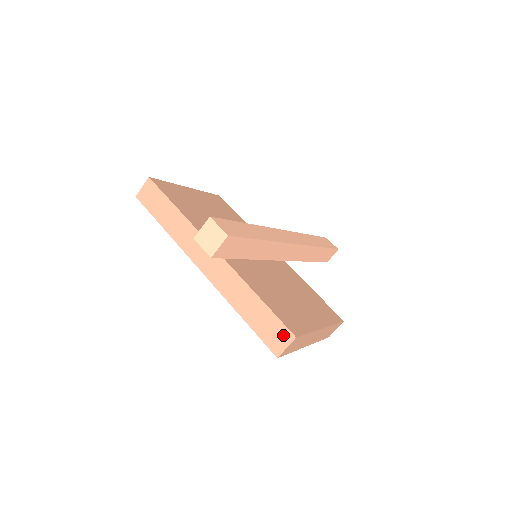
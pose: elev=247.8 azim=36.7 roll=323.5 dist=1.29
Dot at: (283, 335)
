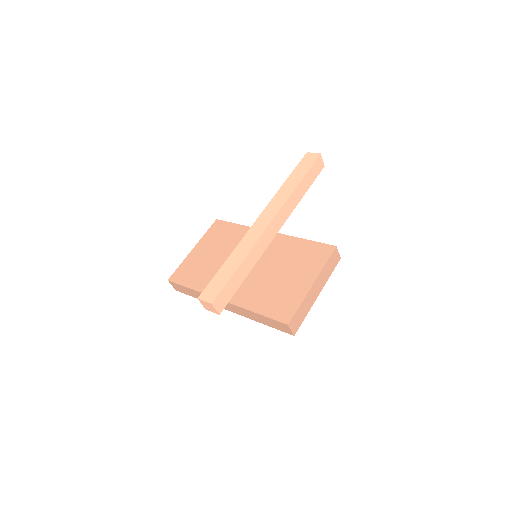
Dot at: (283, 326)
